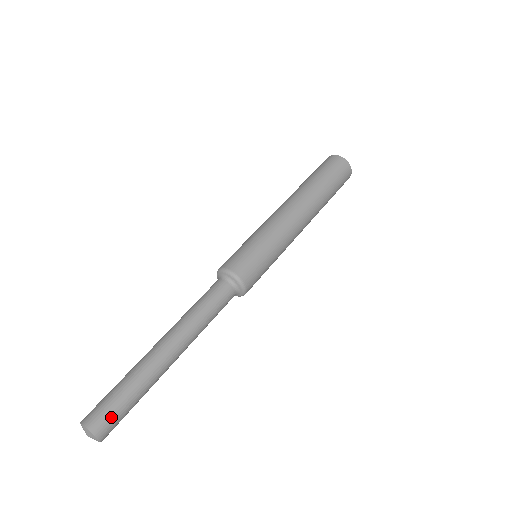
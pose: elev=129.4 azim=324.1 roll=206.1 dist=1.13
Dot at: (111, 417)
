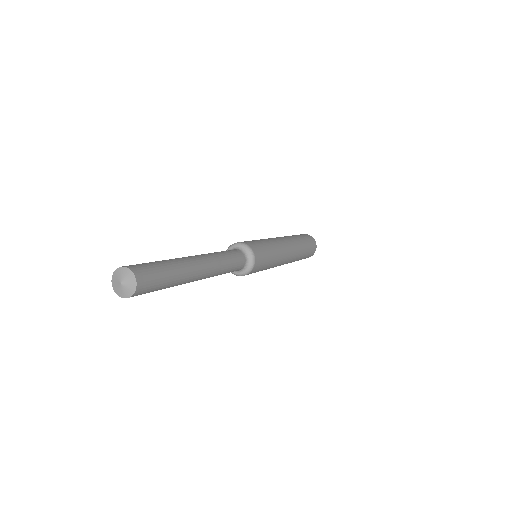
Dot at: (140, 264)
